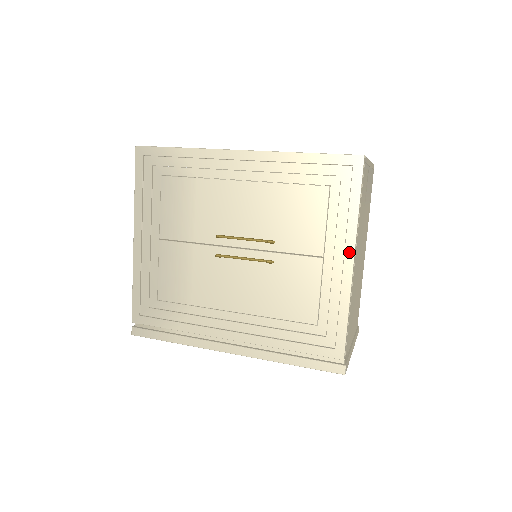
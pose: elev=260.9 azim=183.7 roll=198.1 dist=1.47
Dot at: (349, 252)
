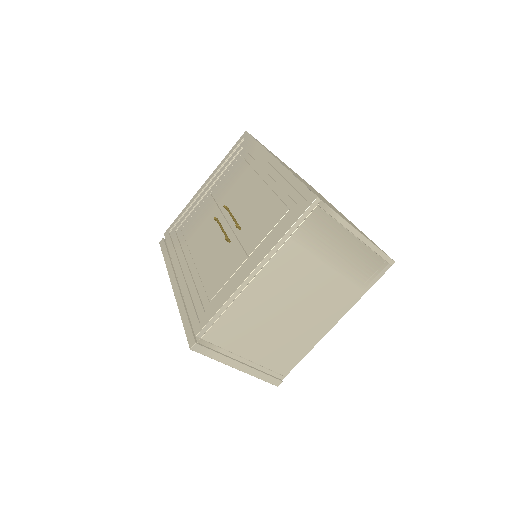
Dot at: (257, 261)
